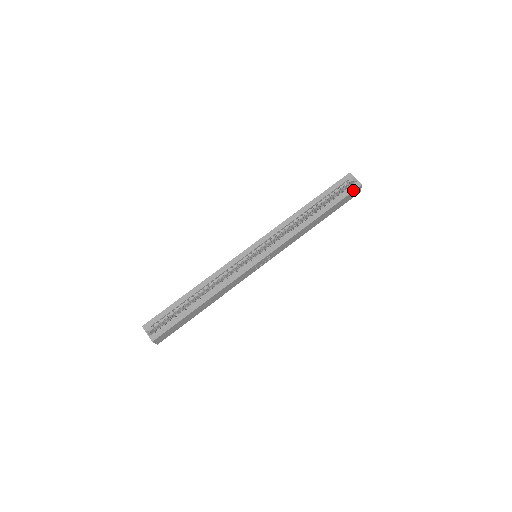
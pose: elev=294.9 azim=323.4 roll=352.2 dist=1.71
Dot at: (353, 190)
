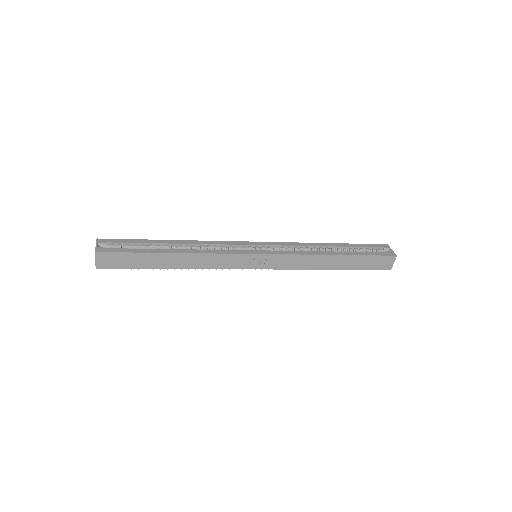
Dot at: (386, 255)
